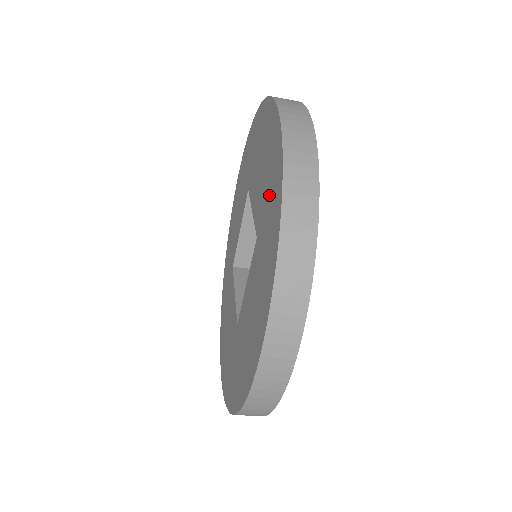
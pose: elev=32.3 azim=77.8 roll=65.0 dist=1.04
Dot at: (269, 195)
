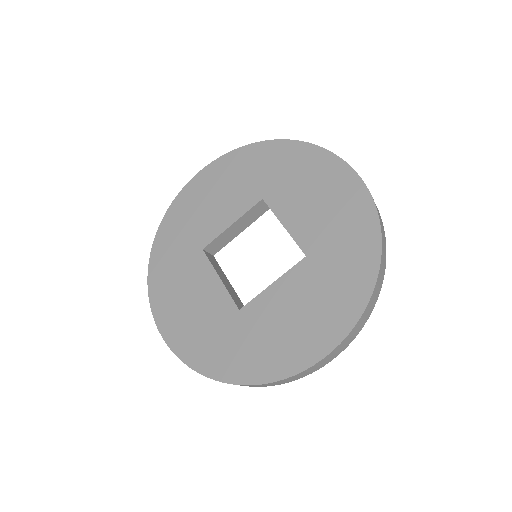
Dot at: (345, 237)
